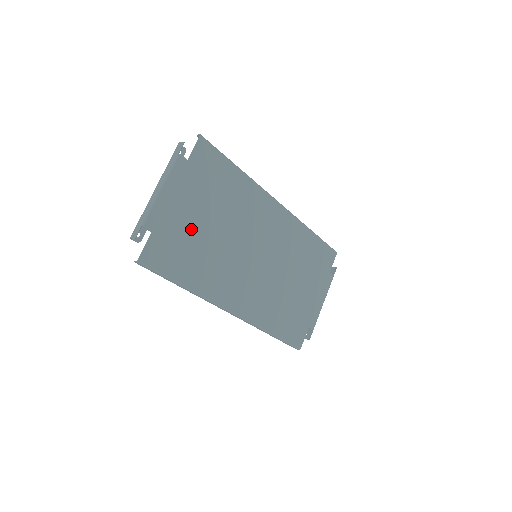
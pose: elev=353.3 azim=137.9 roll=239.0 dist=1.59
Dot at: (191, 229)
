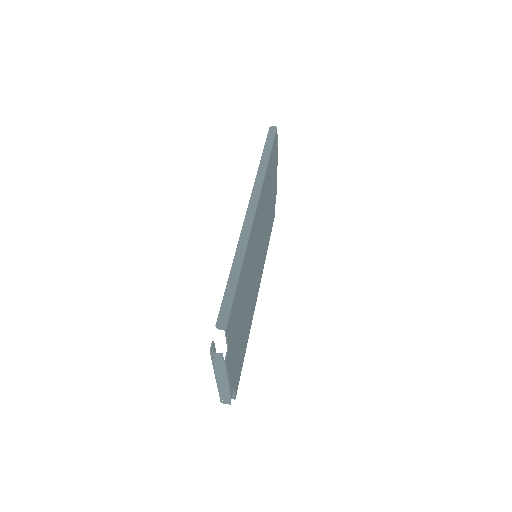
Dot at: (240, 342)
